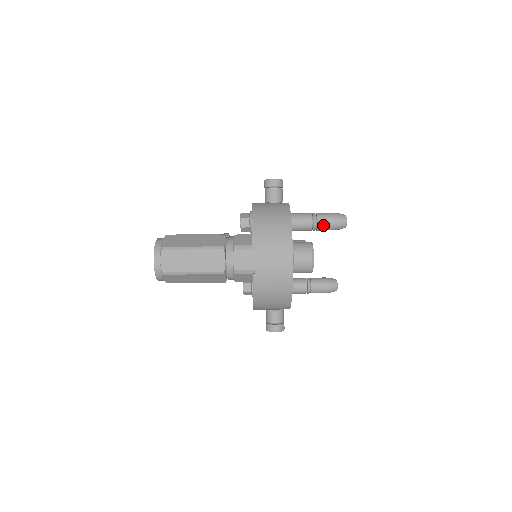
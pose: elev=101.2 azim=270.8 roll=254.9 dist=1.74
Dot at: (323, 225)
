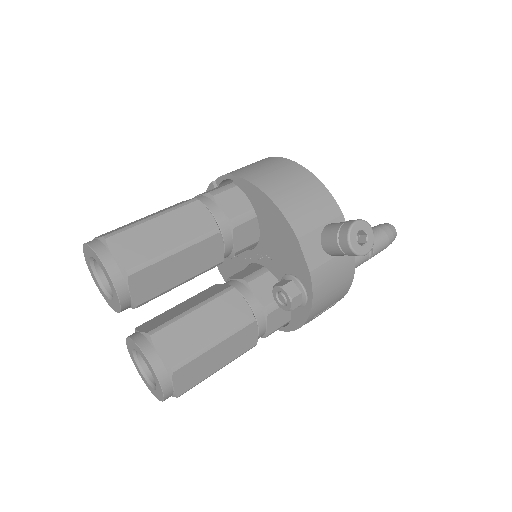
Dot at: occluded
